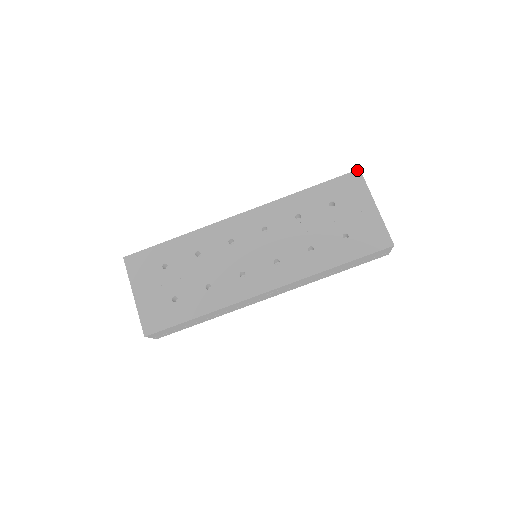
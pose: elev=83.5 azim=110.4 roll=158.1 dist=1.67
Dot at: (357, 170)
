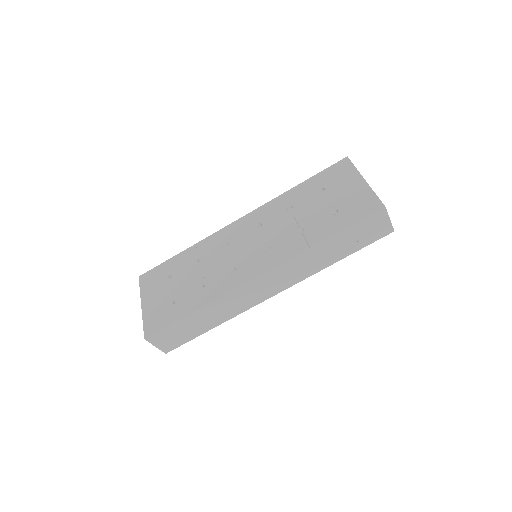
Dot at: (345, 158)
